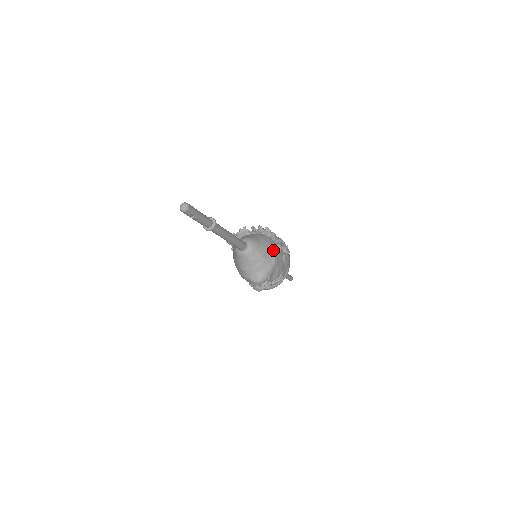
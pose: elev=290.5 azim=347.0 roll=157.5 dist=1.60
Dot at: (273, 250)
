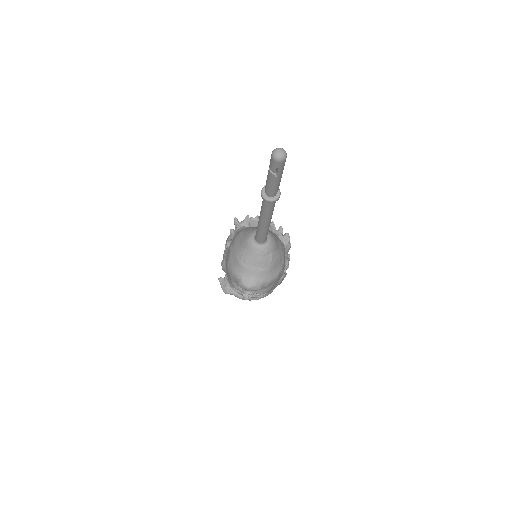
Dot at: (283, 263)
